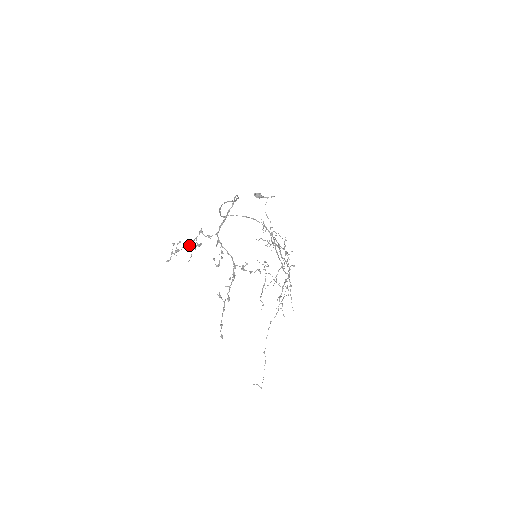
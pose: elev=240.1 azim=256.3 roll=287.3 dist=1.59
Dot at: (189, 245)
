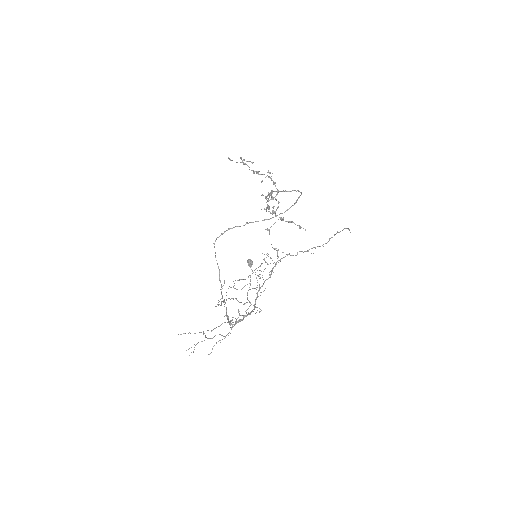
Dot at: occluded
